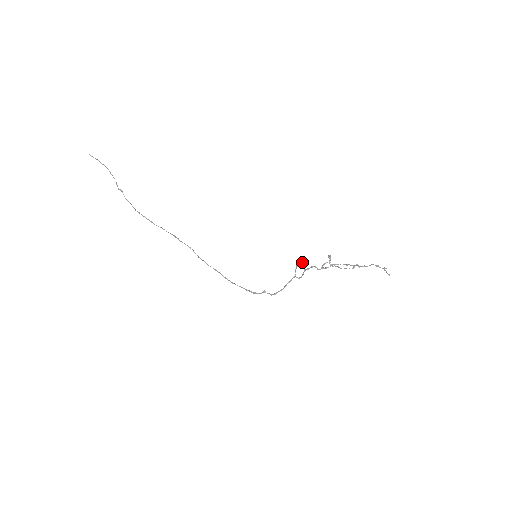
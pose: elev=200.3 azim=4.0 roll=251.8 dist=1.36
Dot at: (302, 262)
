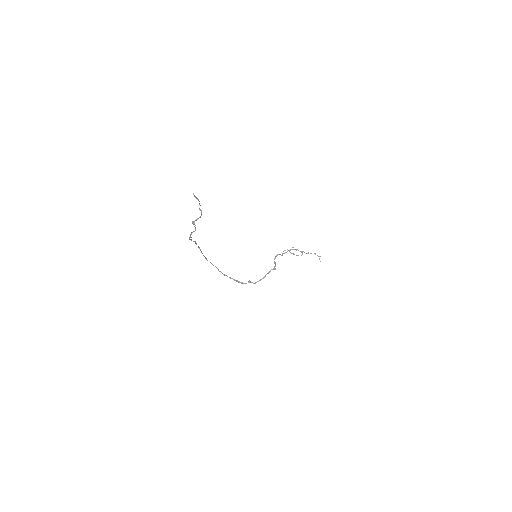
Dot at: occluded
